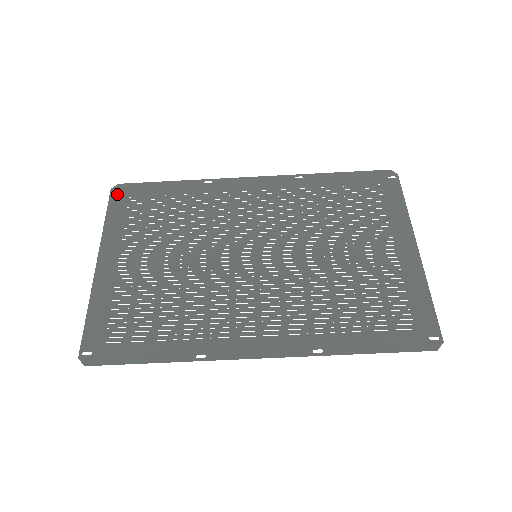
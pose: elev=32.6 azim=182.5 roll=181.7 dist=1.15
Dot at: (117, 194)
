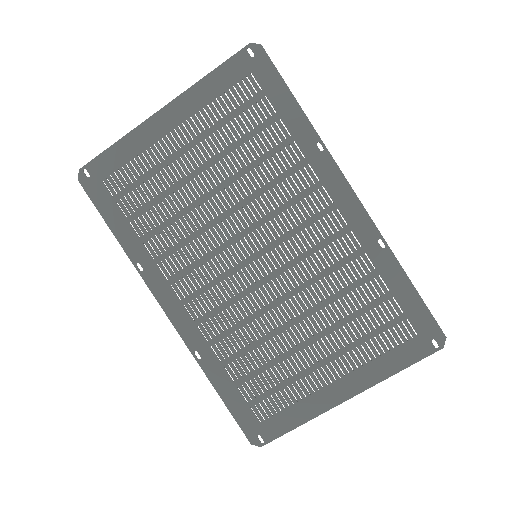
Dot at: (248, 56)
